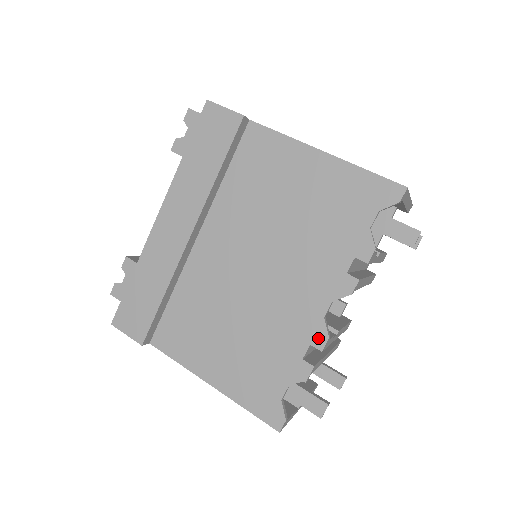
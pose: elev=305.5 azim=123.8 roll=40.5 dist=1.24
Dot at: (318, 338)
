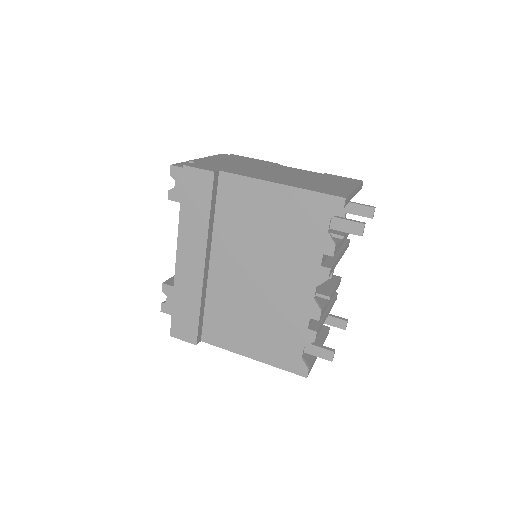
Dot at: (314, 313)
